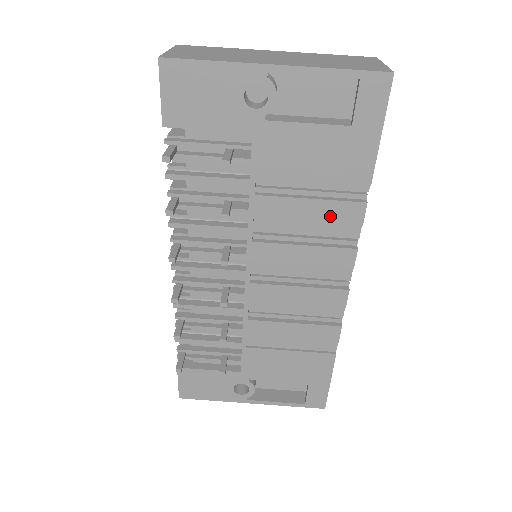
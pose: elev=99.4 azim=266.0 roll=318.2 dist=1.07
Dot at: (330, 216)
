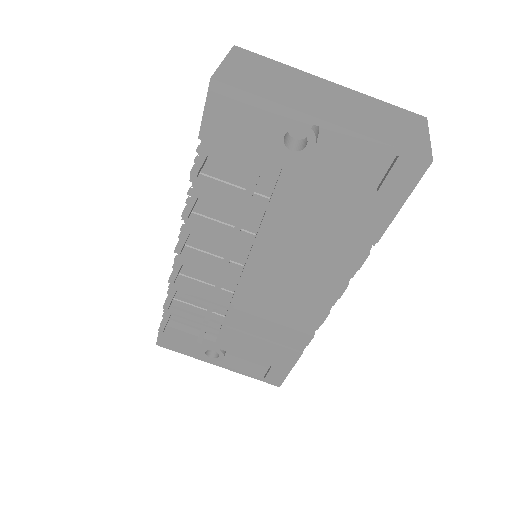
Dot at: (332, 255)
